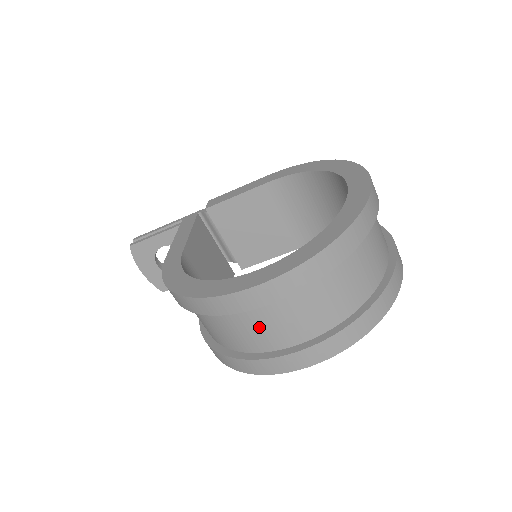
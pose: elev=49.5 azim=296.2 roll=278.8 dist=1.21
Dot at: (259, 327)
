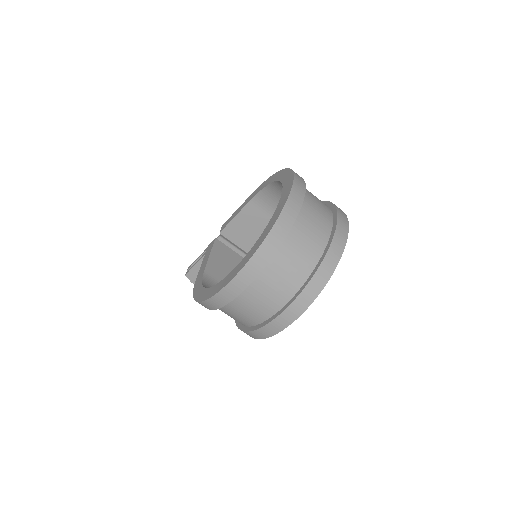
Dot at: (249, 307)
